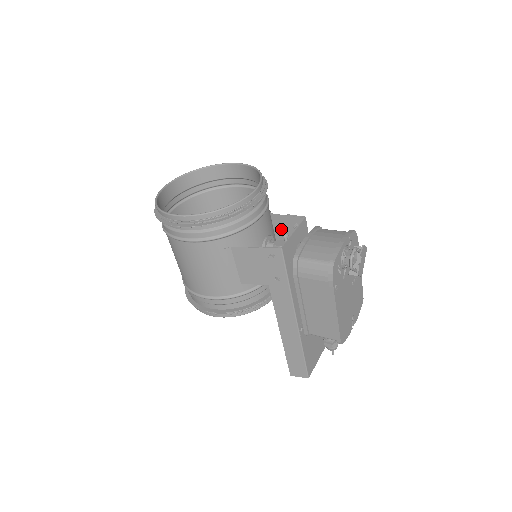
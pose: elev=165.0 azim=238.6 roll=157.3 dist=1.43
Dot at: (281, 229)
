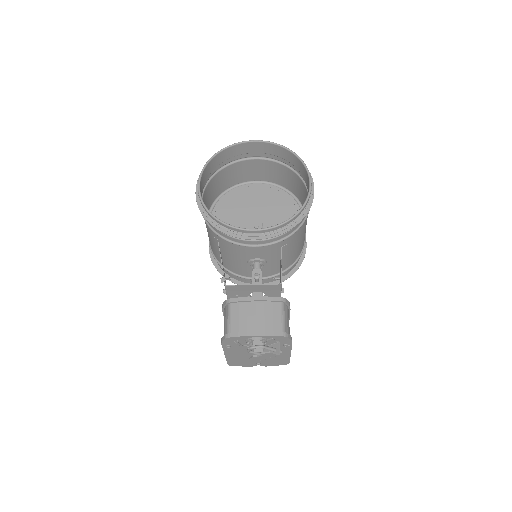
Dot at: occluded
